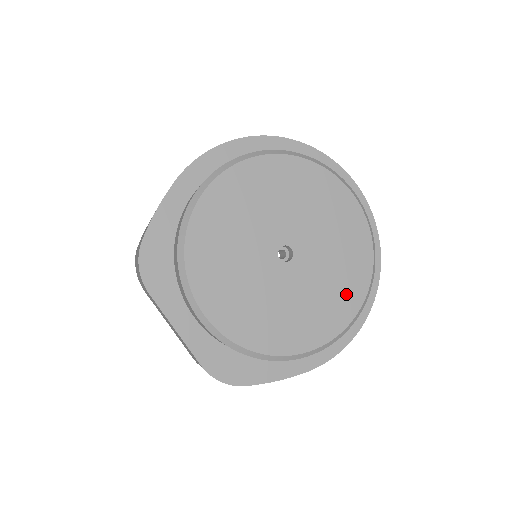
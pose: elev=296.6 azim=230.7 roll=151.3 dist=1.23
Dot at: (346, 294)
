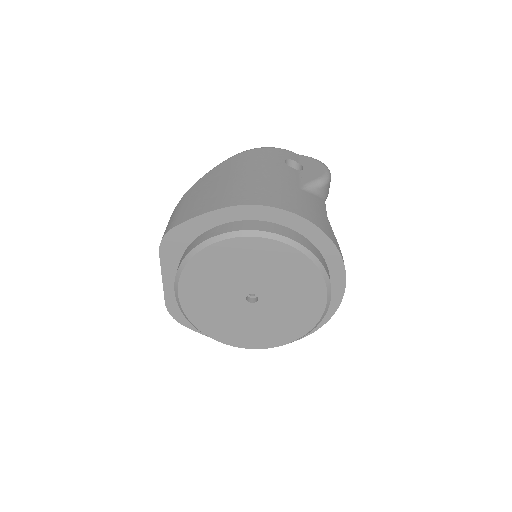
Dot at: (272, 337)
